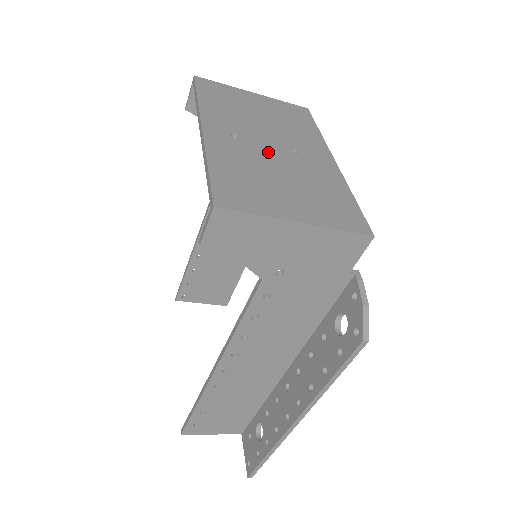
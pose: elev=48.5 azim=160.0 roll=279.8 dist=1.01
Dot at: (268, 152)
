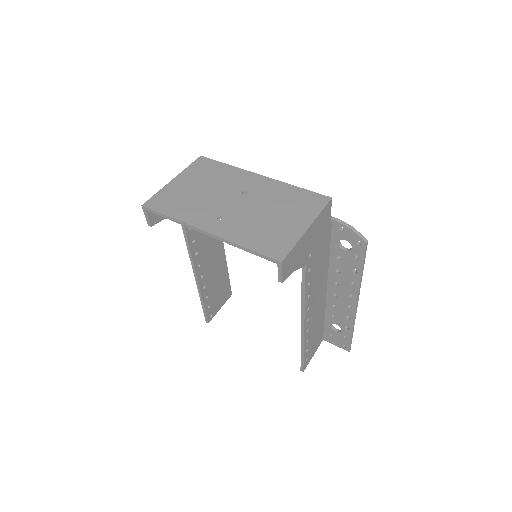
Dot at: (242, 208)
